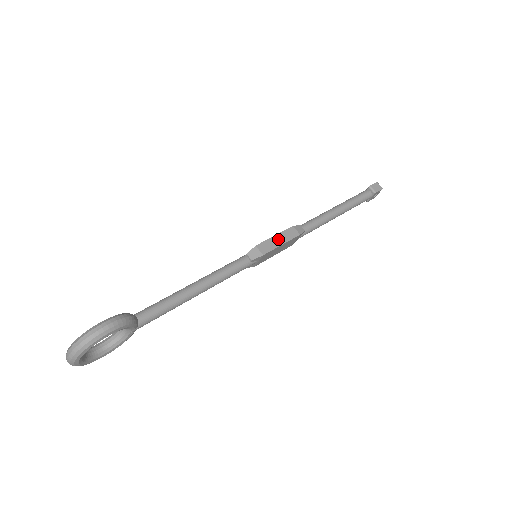
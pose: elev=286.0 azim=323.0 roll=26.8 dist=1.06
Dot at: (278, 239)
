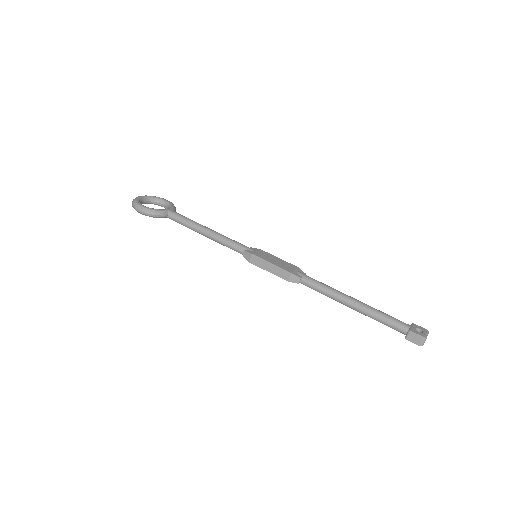
Dot at: (270, 267)
